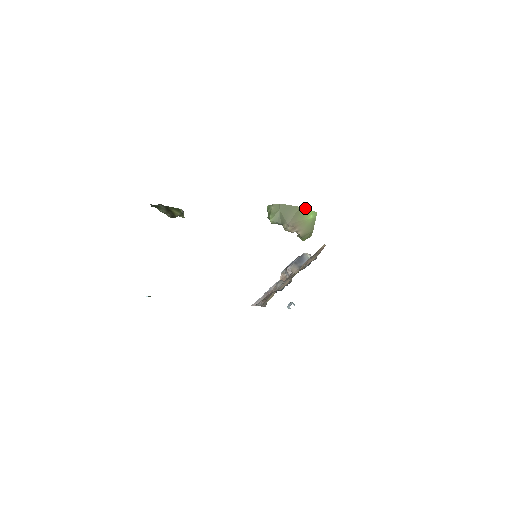
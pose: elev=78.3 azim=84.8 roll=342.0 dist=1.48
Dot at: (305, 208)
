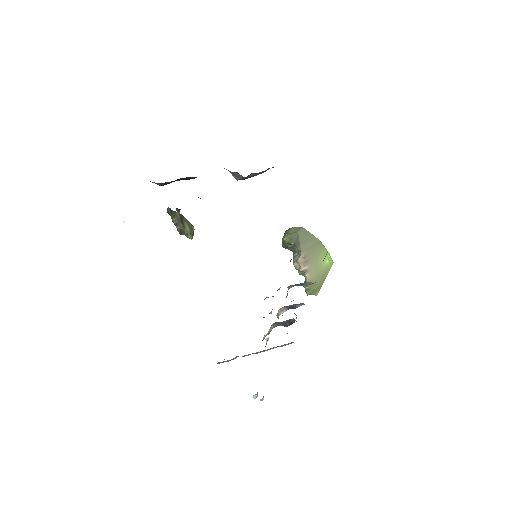
Dot at: (324, 246)
